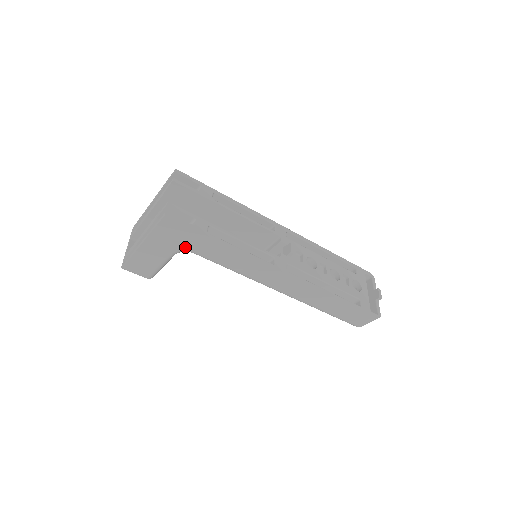
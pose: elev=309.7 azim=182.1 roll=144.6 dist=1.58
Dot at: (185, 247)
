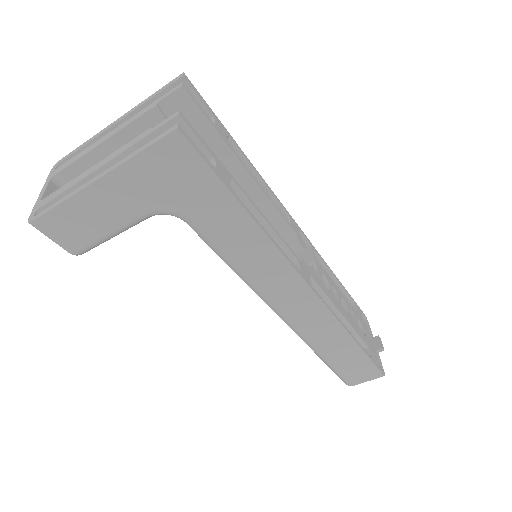
Dot at: (179, 205)
